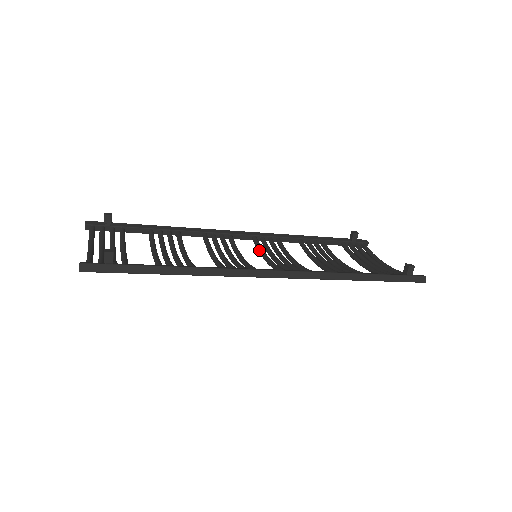
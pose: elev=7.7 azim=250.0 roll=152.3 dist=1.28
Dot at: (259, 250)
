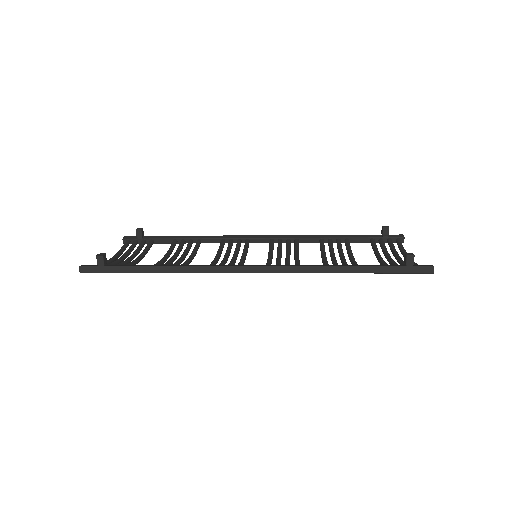
Dot at: occluded
